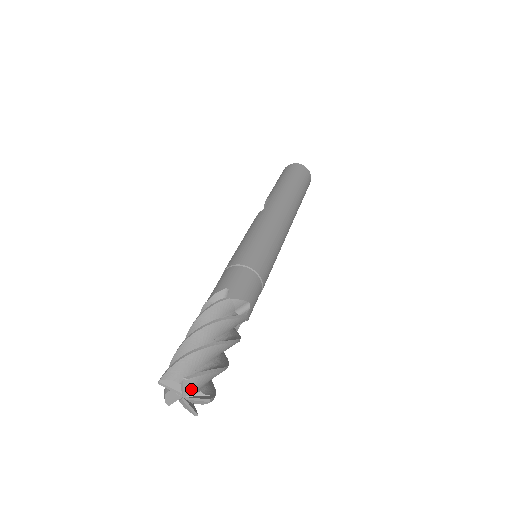
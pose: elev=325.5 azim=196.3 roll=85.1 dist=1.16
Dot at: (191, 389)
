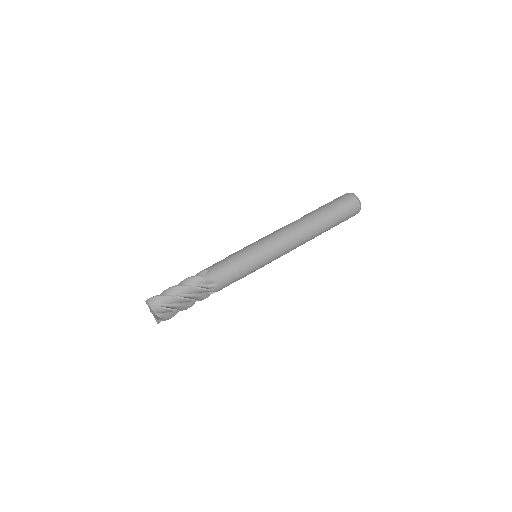
Dot at: (153, 311)
